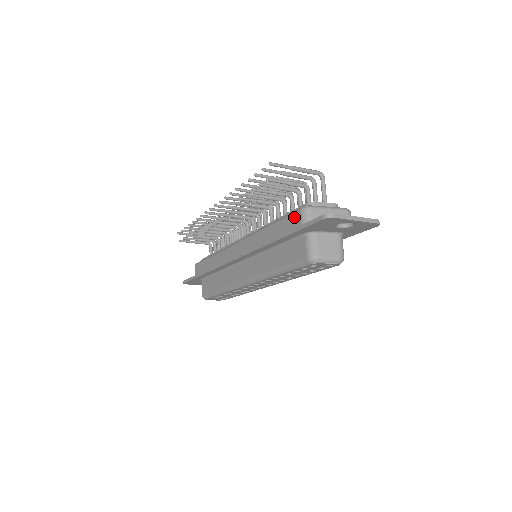
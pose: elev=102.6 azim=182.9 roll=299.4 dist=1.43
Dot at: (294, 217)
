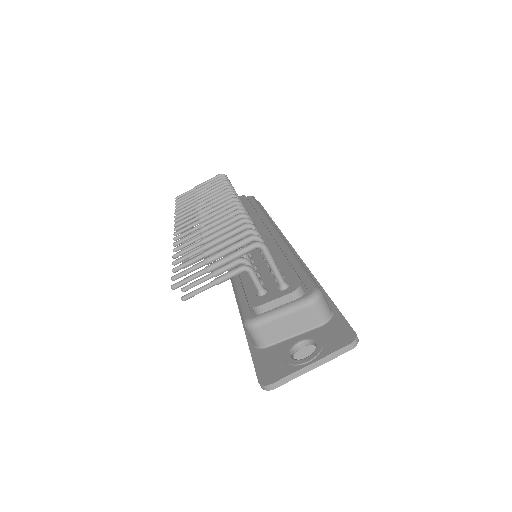
Dot at: occluded
